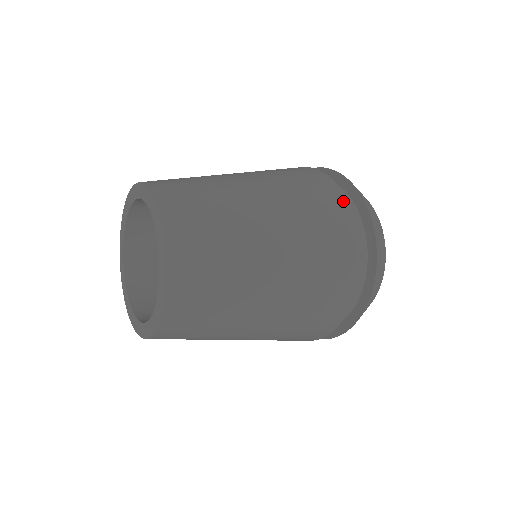
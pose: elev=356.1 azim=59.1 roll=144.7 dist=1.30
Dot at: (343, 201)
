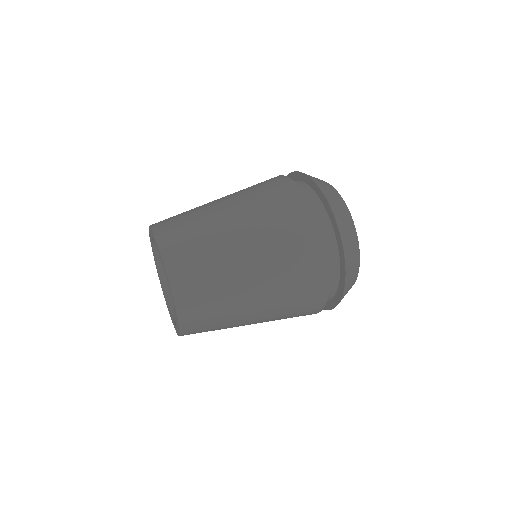
Dot at: (320, 308)
